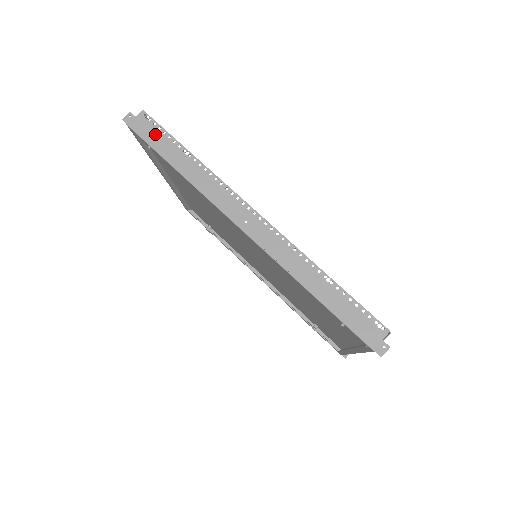
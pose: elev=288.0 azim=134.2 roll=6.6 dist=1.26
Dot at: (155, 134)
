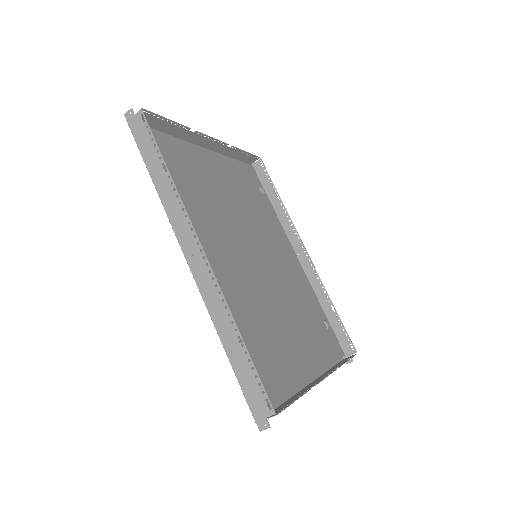
Dot at: (145, 138)
